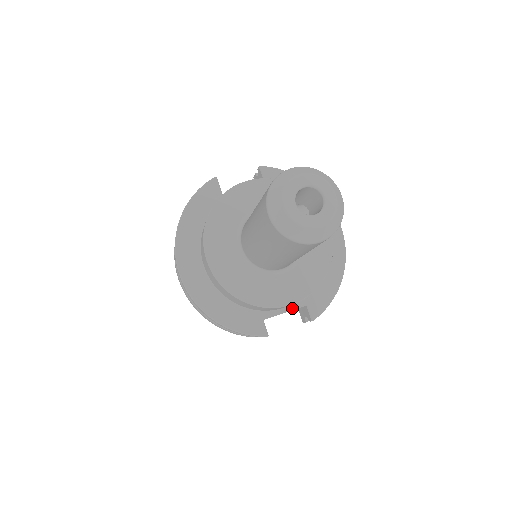
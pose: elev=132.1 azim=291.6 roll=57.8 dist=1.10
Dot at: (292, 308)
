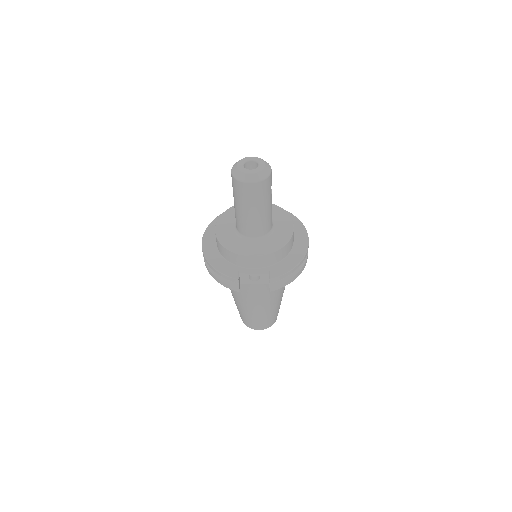
Dot at: (259, 270)
